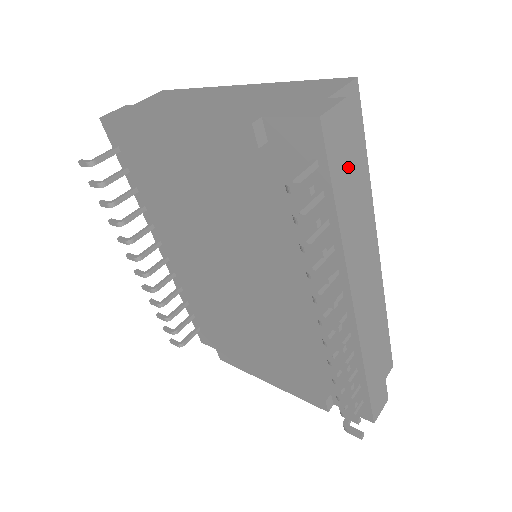
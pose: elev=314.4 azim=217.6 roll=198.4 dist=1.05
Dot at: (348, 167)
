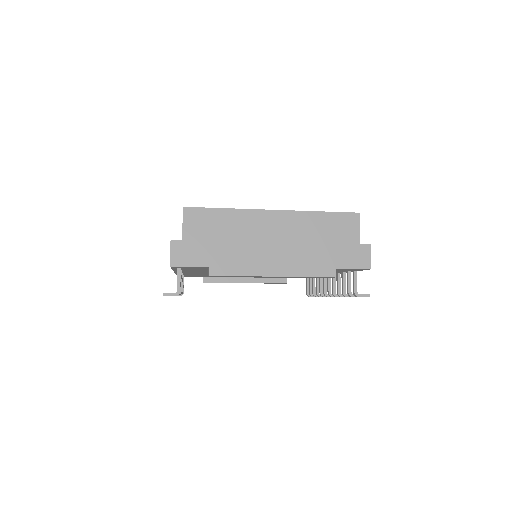
Dot at: occluded
